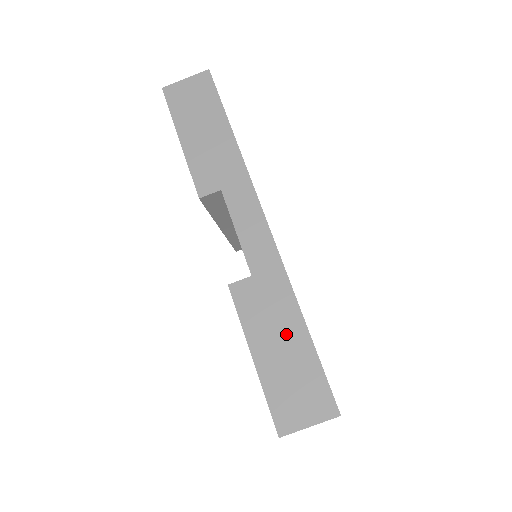
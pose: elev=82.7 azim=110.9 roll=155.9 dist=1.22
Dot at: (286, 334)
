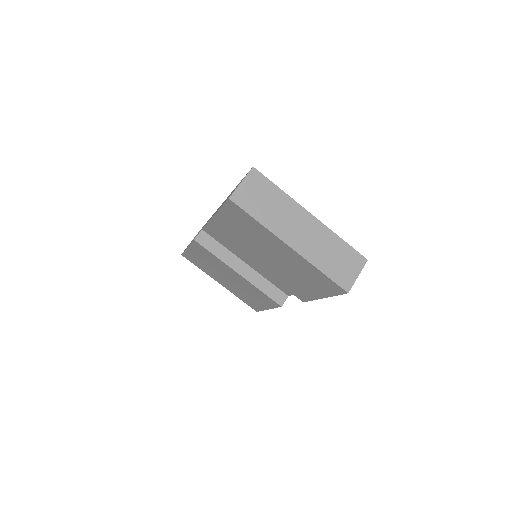
Dot at: occluded
